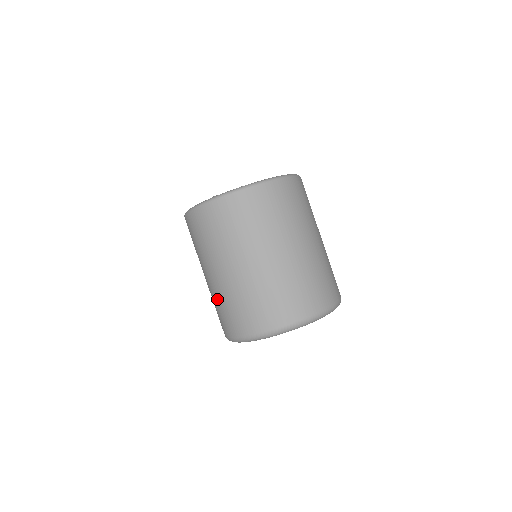
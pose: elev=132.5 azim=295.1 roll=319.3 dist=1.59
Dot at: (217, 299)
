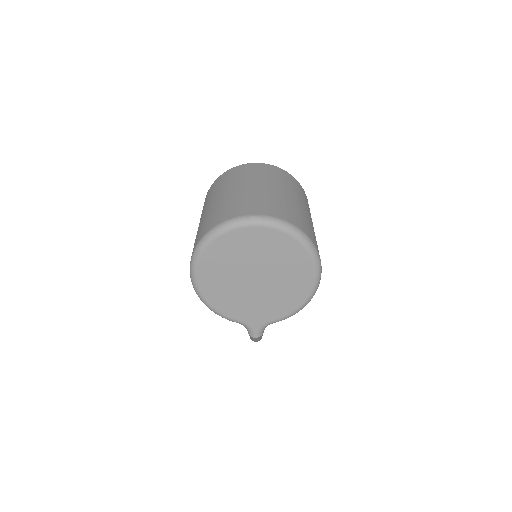
Dot at: occluded
